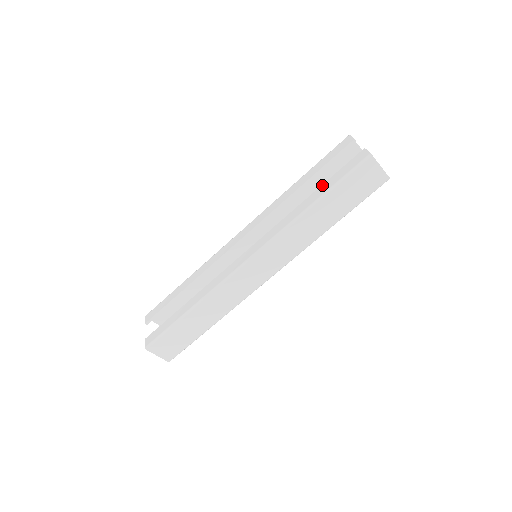
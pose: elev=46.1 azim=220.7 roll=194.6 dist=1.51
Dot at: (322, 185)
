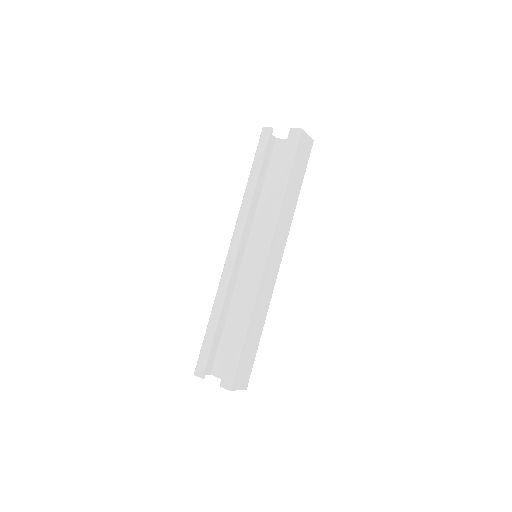
Dot at: (279, 170)
